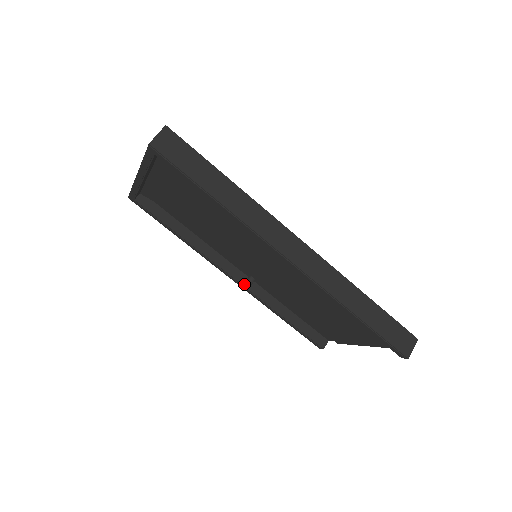
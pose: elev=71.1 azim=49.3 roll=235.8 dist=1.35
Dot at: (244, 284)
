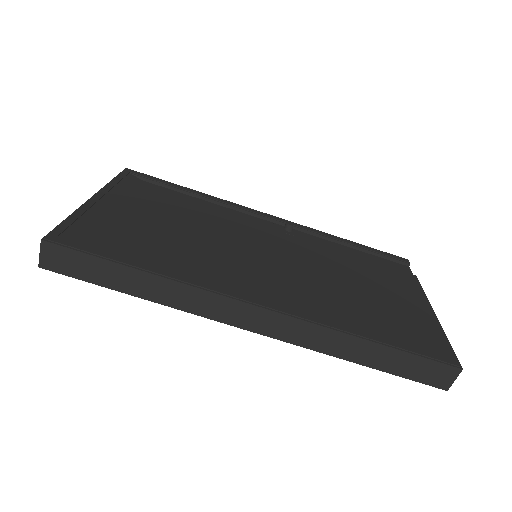
Dot at: occluded
